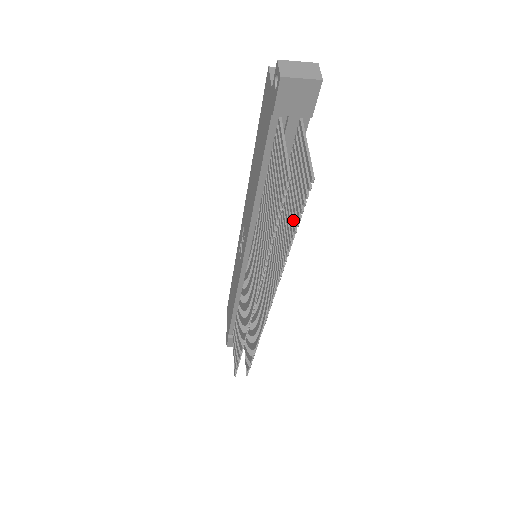
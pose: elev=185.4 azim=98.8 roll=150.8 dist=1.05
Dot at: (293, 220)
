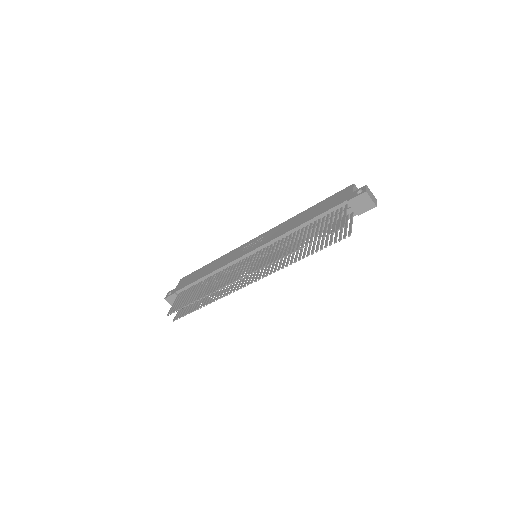
Dot at: (318, 247)
